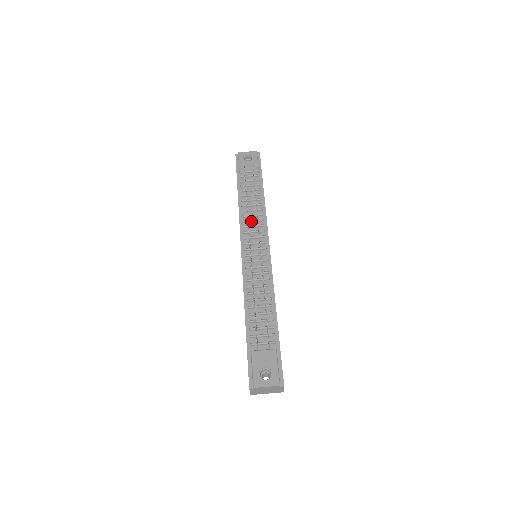
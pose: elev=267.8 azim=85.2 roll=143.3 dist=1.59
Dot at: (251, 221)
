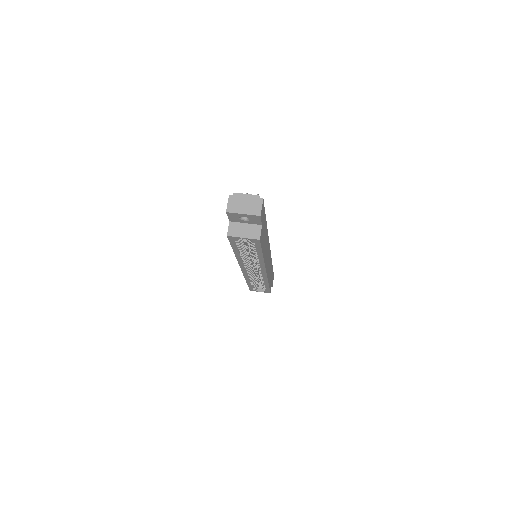
Dot at: occluded
